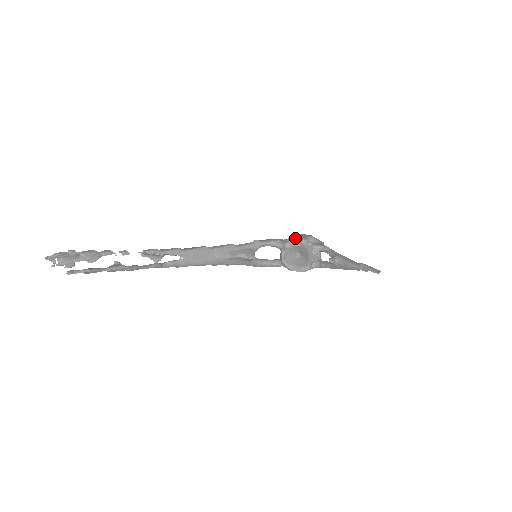
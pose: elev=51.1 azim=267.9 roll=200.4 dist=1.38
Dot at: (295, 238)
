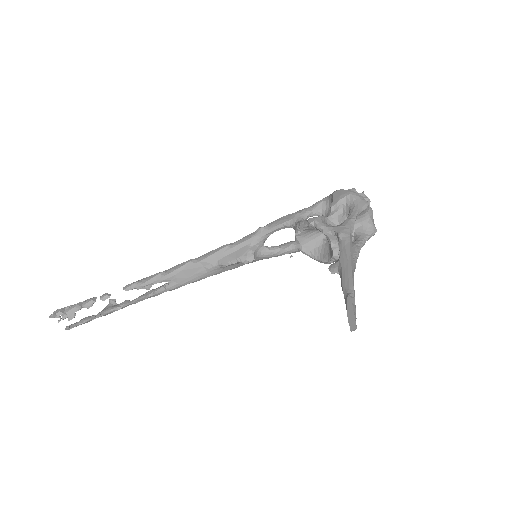
Dot at: (329, 199)
